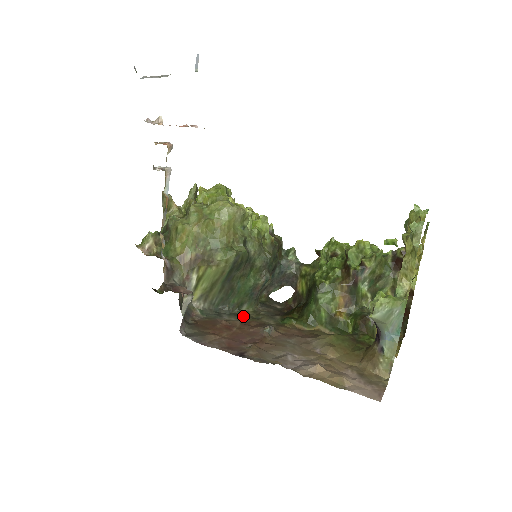
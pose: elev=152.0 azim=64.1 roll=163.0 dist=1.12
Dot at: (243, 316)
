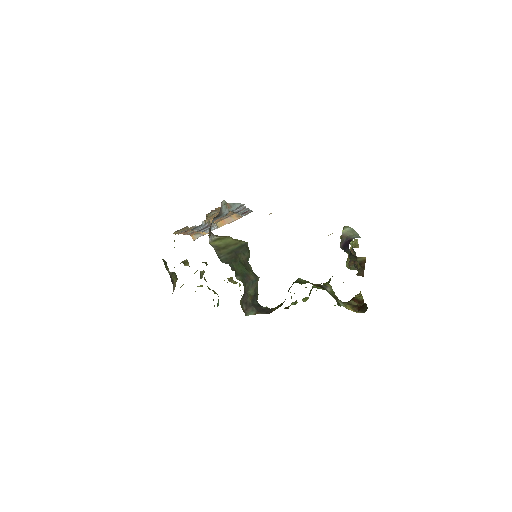
Dot at: occluded
